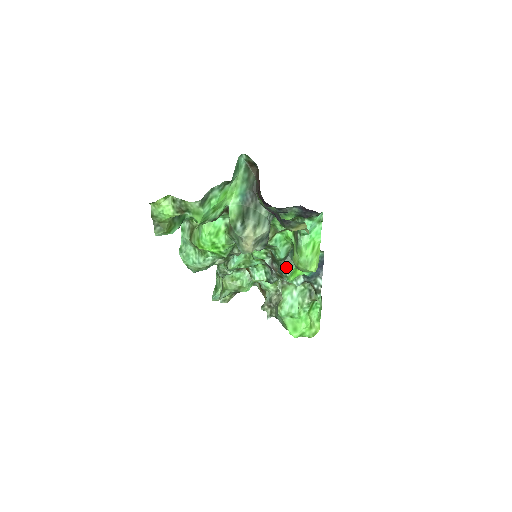
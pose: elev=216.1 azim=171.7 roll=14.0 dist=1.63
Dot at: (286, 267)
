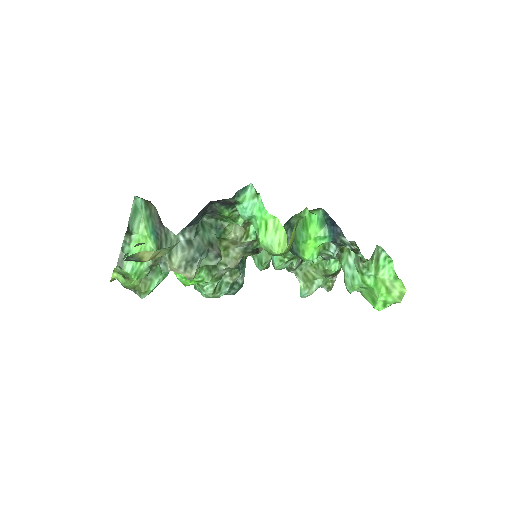
Dot at: (293, 249)
